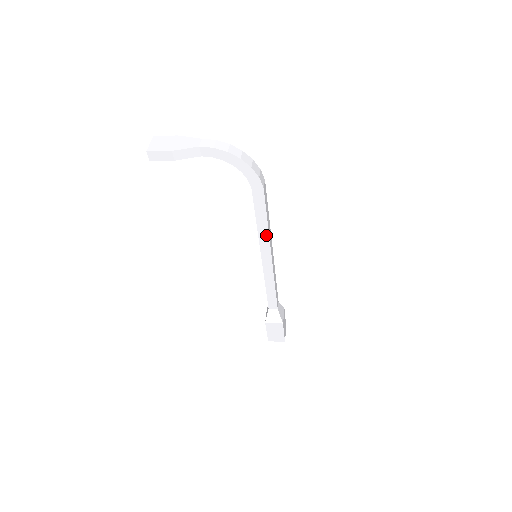
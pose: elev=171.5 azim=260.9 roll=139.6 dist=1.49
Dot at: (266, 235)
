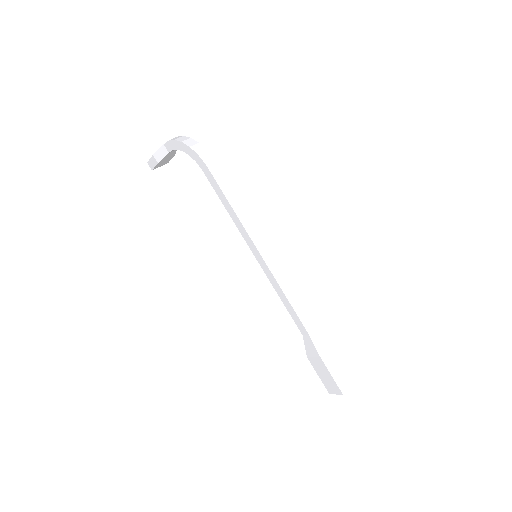
Dot at: (239, 222)
